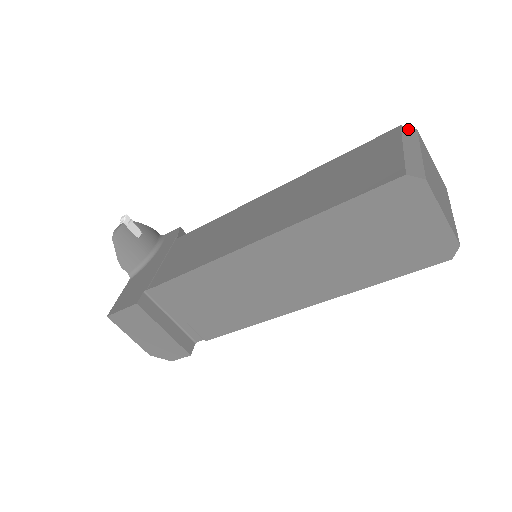
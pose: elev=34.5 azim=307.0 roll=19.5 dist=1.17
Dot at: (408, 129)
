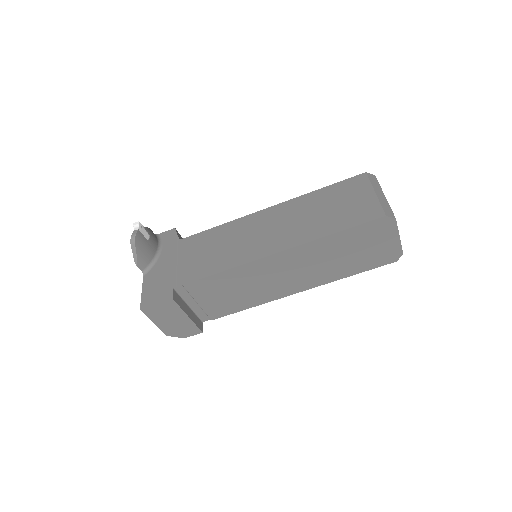
Dot at: (371, 175)
